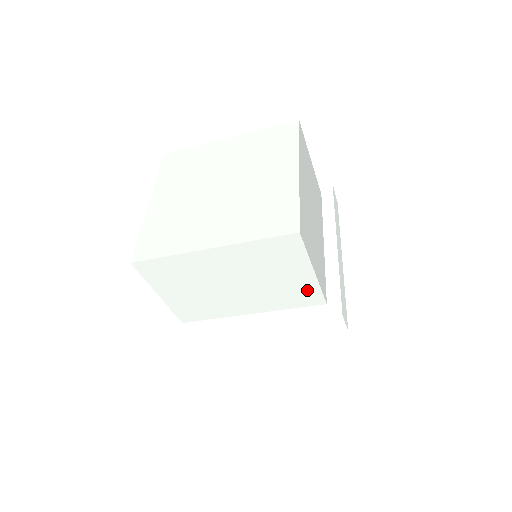
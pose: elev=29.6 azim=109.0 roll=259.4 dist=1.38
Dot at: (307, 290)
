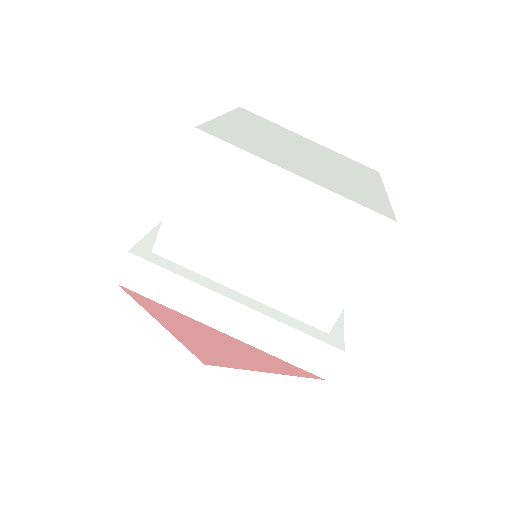
Dot at: (329, 301)
